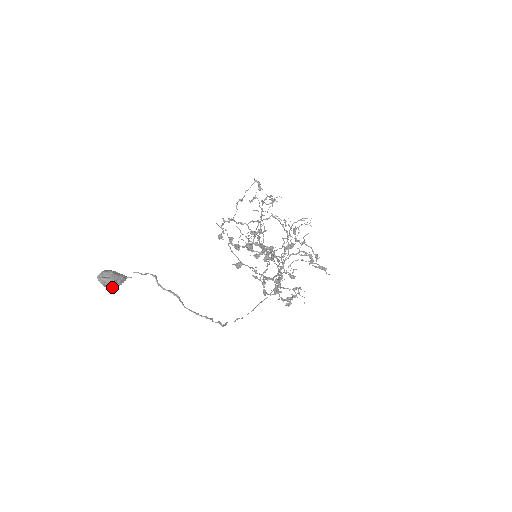
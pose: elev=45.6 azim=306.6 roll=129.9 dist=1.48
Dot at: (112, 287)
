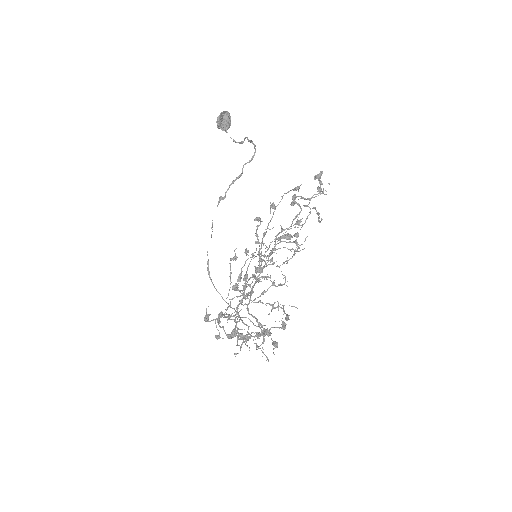
Dot at: (227, 114)
